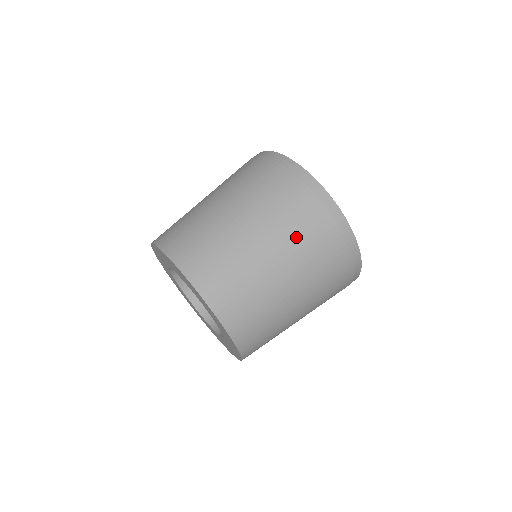
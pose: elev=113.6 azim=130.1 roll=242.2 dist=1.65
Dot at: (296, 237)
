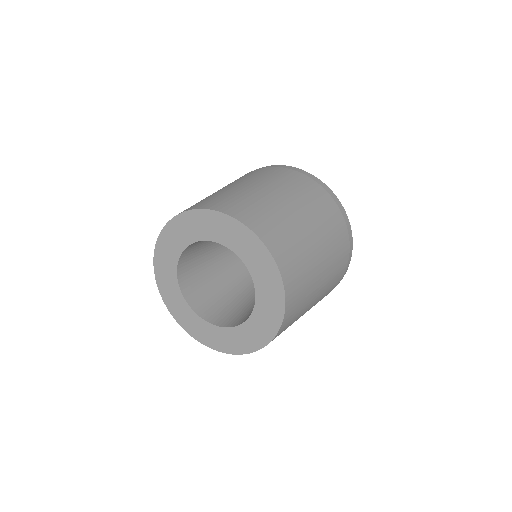
Dot at: (285, 184)
